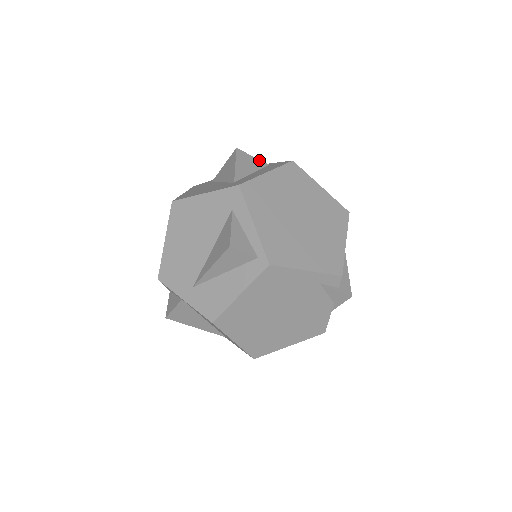
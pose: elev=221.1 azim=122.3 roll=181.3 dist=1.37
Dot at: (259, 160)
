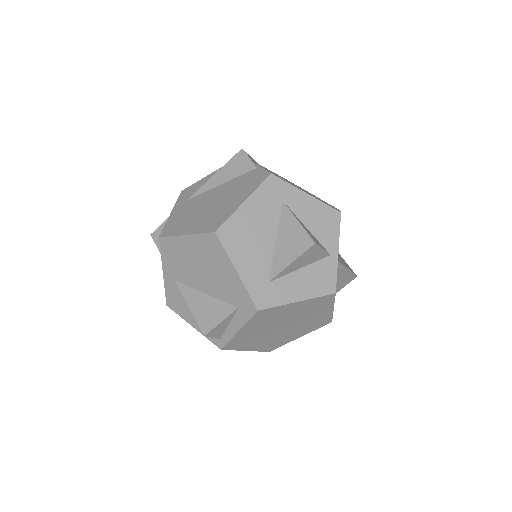
Dot at: (325, 252)
